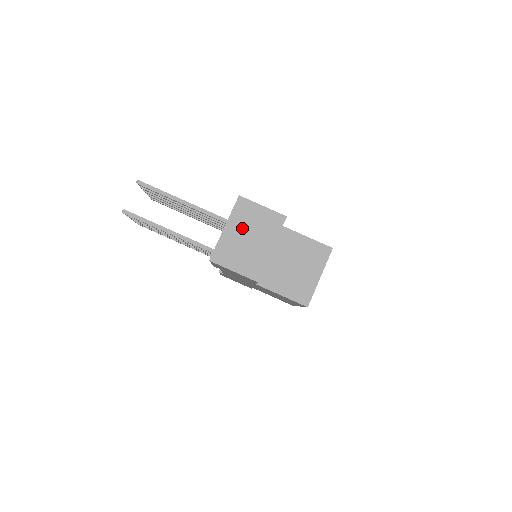
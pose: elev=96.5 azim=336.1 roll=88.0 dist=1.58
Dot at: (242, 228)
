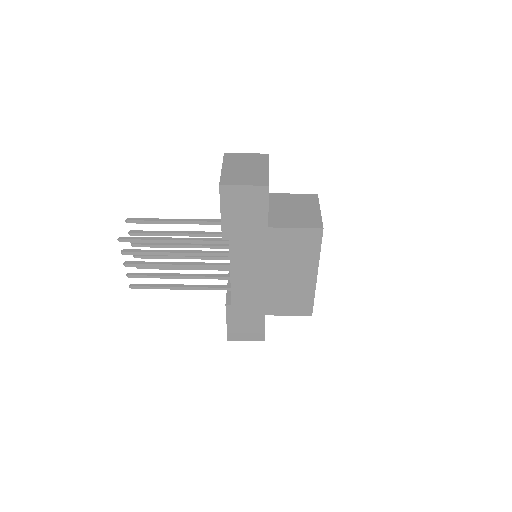
Dot at: (237, 165)
